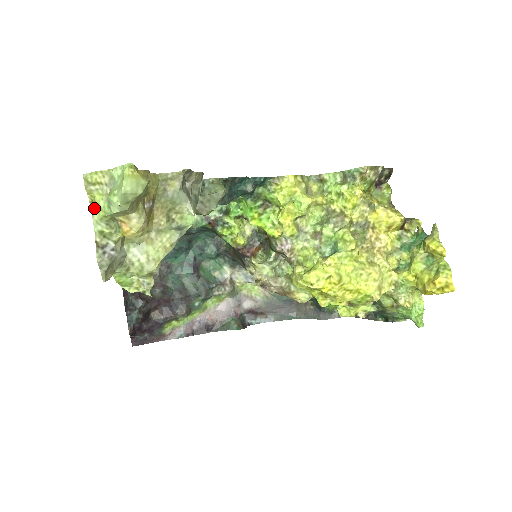
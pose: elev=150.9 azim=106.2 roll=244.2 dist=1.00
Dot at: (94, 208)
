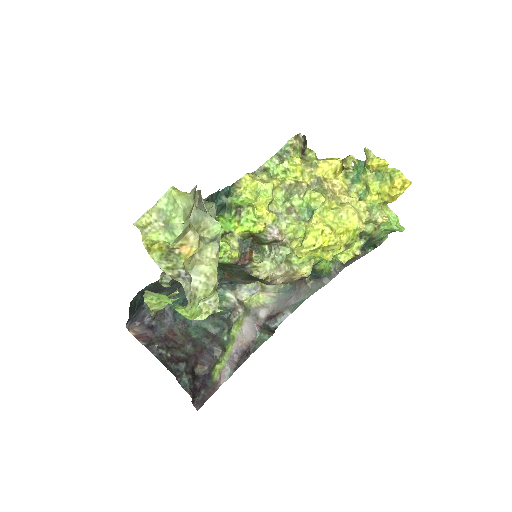
Dot at: (151, 252)
